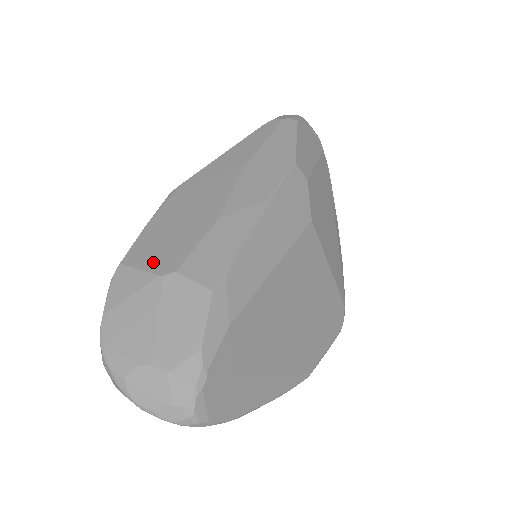
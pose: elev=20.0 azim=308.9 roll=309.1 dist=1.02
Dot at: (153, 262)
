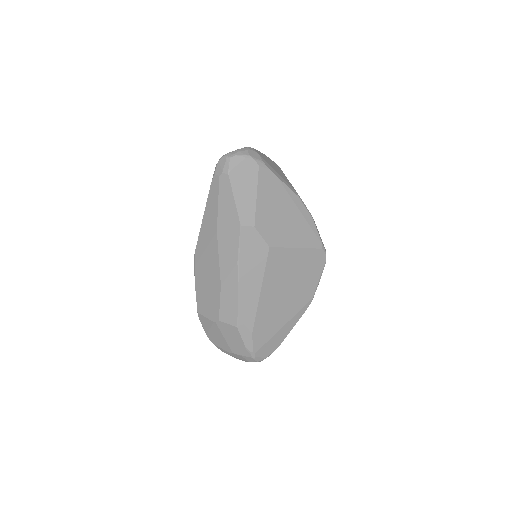
Dot at: (208, 313)
